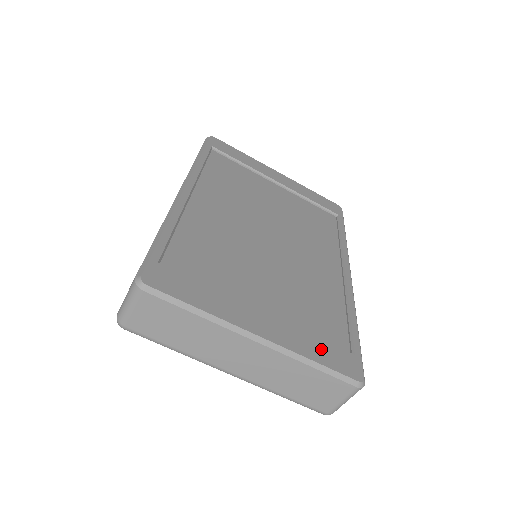
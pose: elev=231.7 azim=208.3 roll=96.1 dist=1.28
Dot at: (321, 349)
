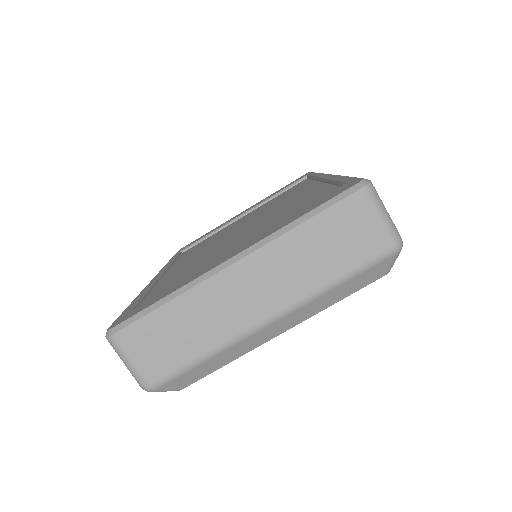
Dot at: (304, 210)
